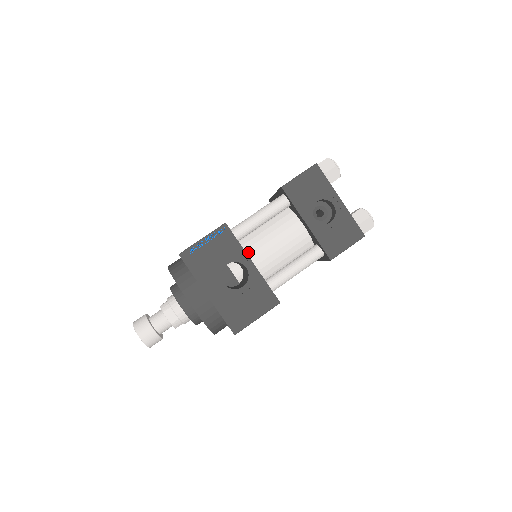
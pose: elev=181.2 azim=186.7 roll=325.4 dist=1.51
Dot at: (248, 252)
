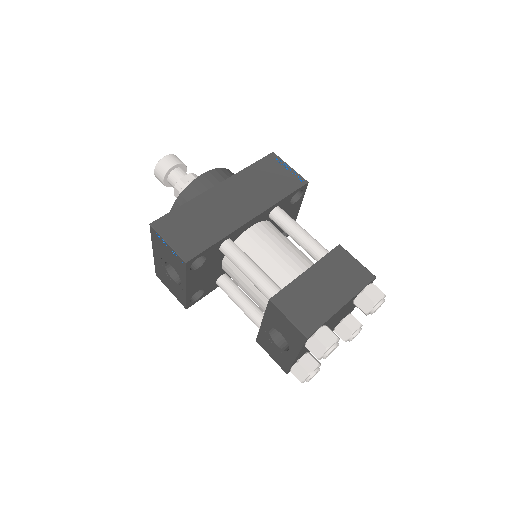
Dot at: (228, 262)
